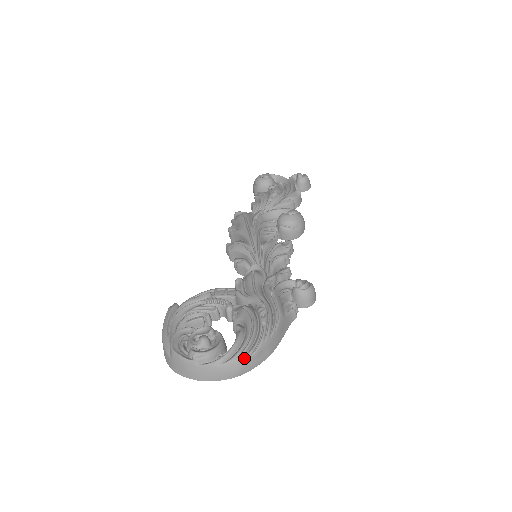
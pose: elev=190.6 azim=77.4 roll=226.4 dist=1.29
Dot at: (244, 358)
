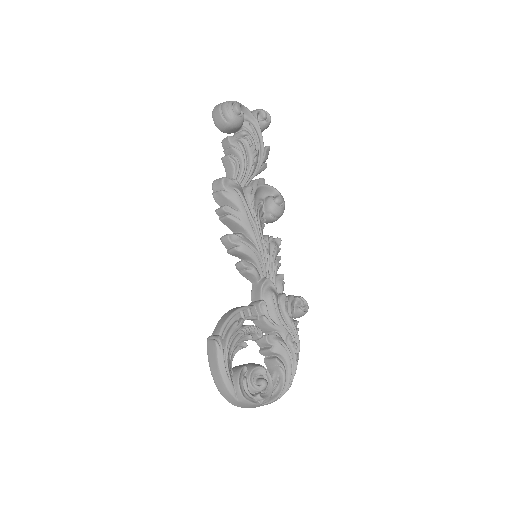
Dot at: occluded
